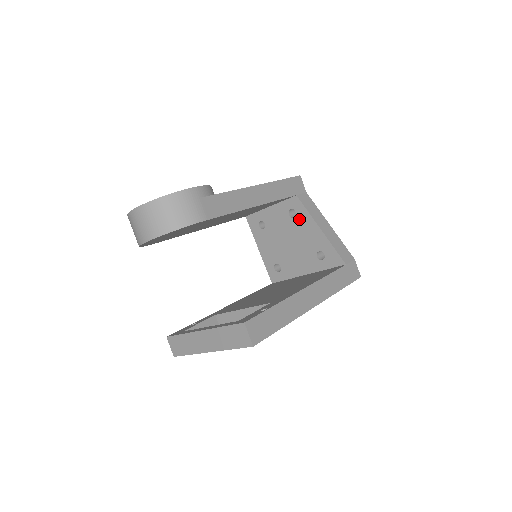
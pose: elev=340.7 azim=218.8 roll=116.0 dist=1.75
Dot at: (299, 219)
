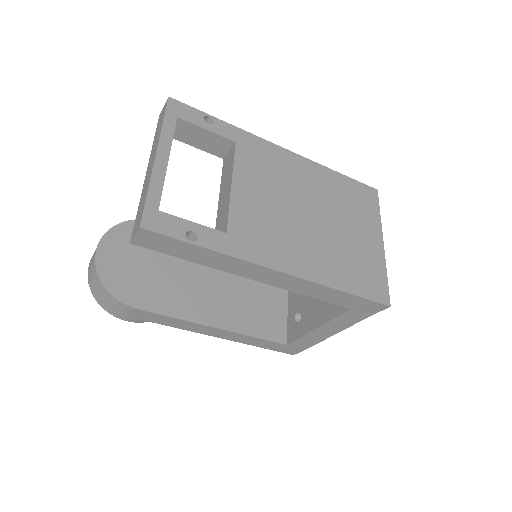
Dot at: occluded
